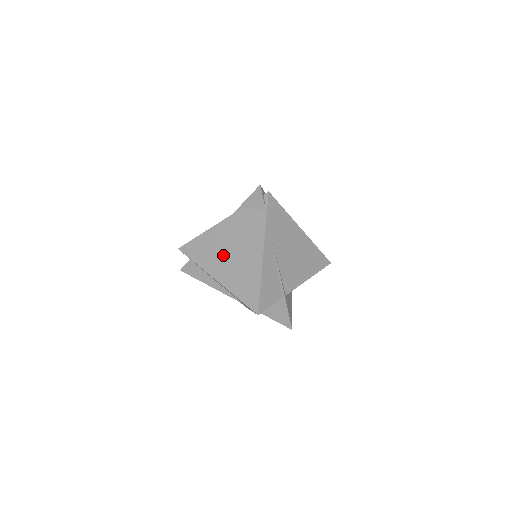
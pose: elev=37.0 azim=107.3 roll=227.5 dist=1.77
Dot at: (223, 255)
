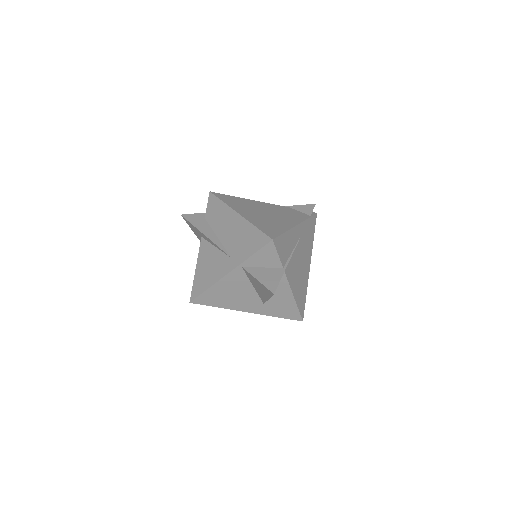
Dot at: (256, 210)
